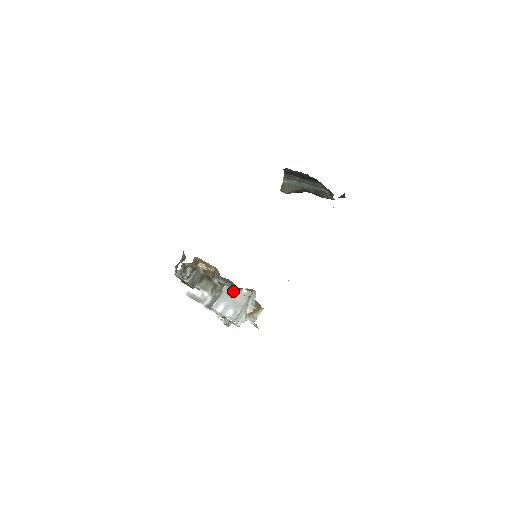
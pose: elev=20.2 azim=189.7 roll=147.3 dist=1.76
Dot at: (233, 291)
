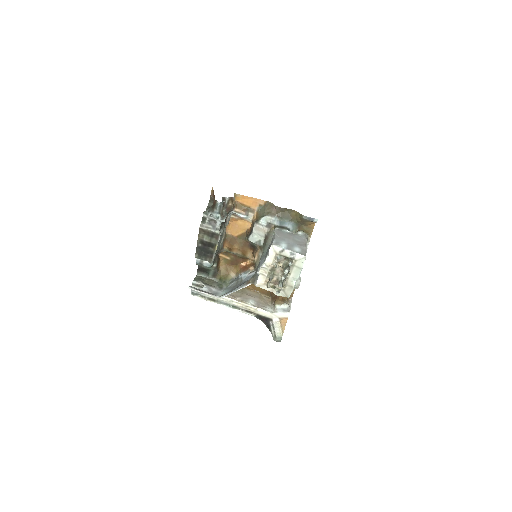
Dot at: (288, 233)
